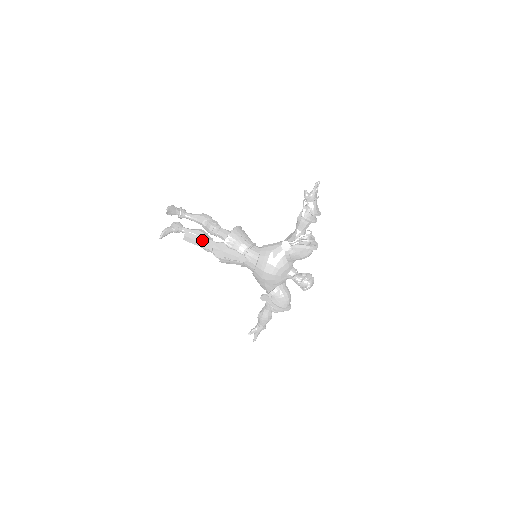
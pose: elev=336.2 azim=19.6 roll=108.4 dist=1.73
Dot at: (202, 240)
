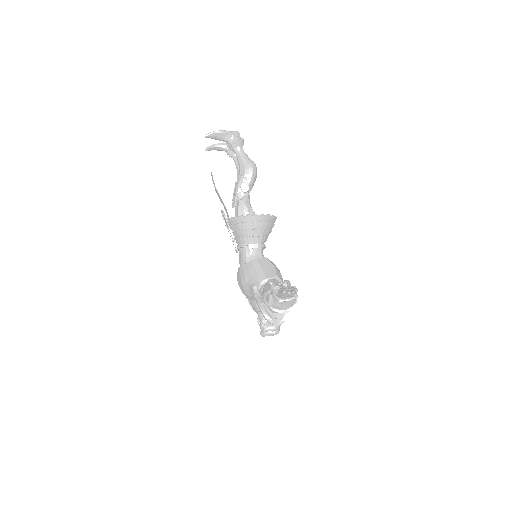
Dot at: (219, 195)
